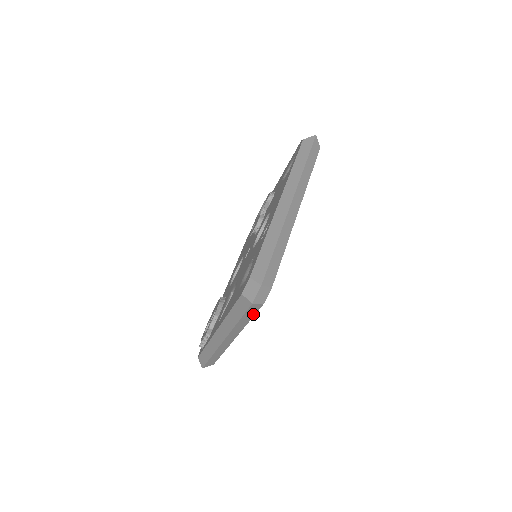
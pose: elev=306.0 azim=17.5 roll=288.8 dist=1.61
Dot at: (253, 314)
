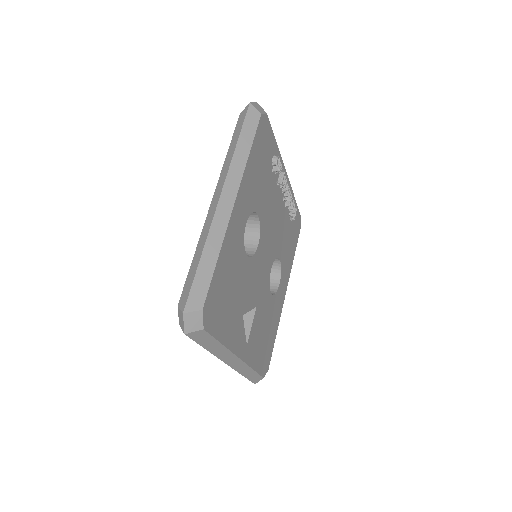
Dot at: (211, 338)
